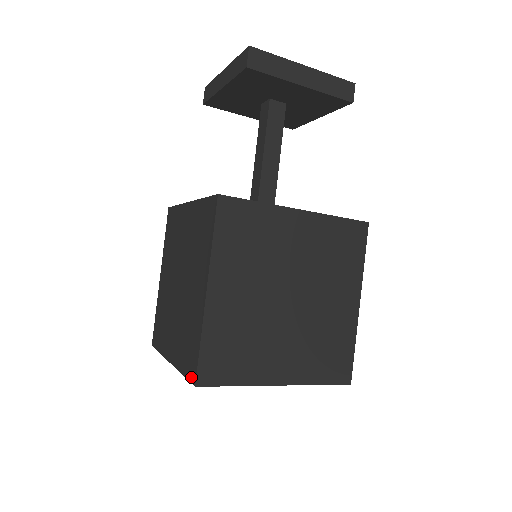
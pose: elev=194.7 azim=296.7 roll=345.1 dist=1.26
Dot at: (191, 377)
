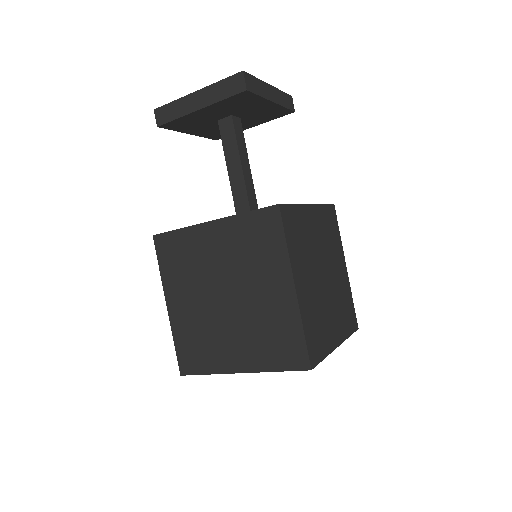
Dot at: occluded
